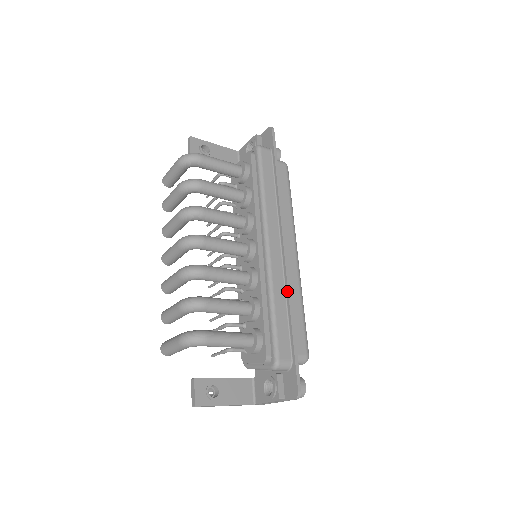
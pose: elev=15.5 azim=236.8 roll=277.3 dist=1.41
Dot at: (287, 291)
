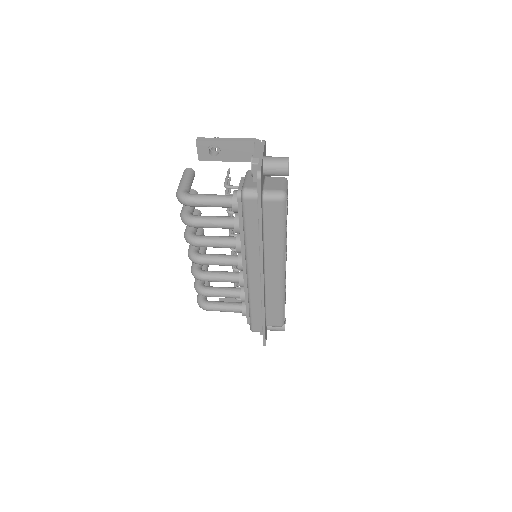
Dot at: (261, 303)
